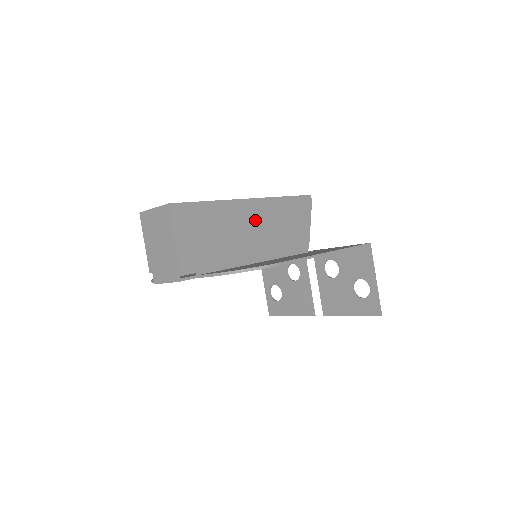
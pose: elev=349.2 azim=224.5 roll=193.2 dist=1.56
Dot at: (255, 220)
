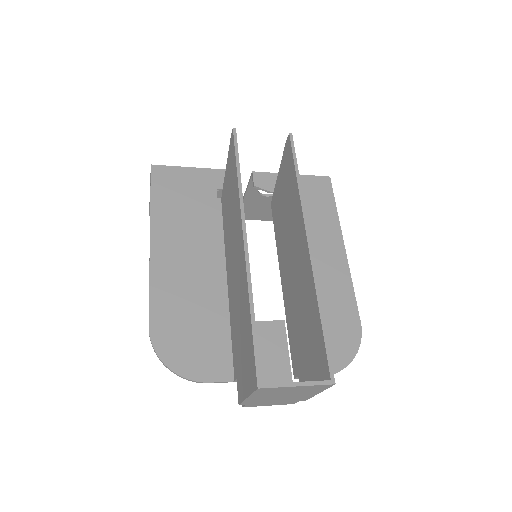
Dot at: occluded
